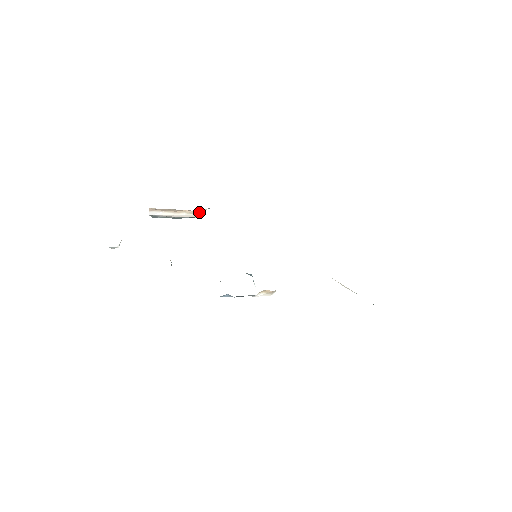
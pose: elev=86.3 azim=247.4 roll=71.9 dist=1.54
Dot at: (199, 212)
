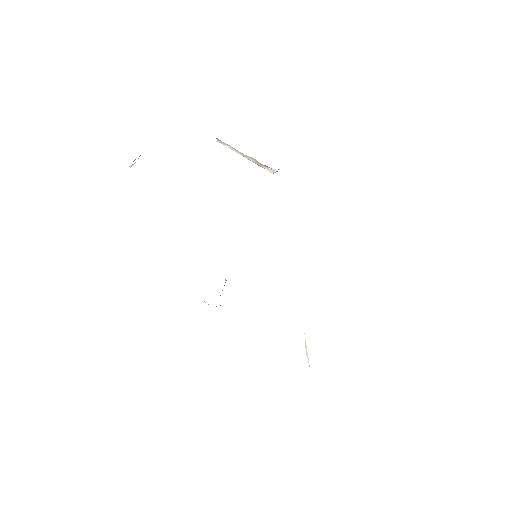
Dot at: occluded
